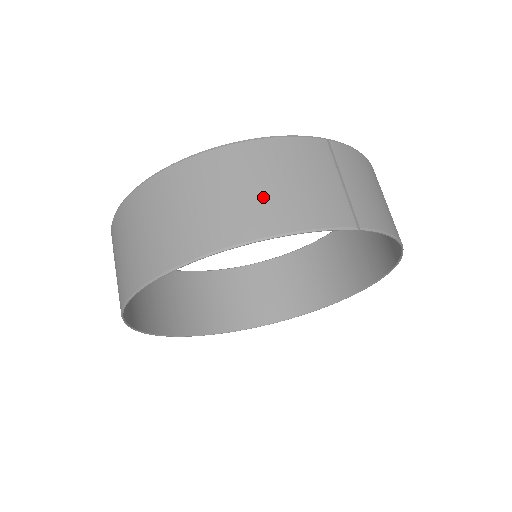
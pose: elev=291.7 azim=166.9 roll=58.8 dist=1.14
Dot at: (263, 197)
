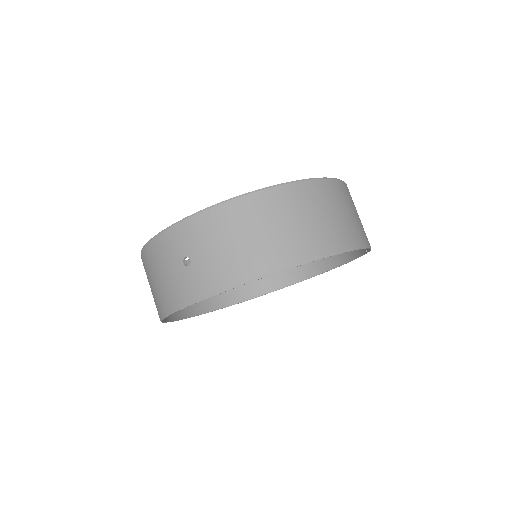
Dot at: (357, 221)
